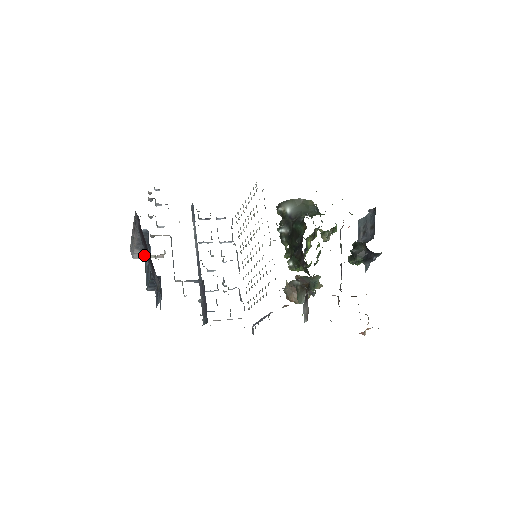
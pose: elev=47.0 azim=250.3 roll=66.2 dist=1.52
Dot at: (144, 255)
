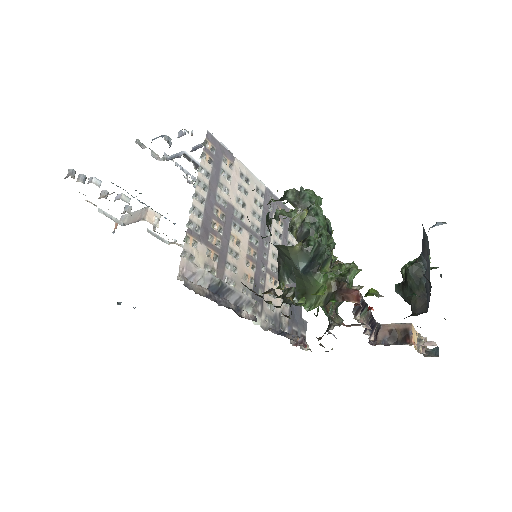
Dot at: occluded
